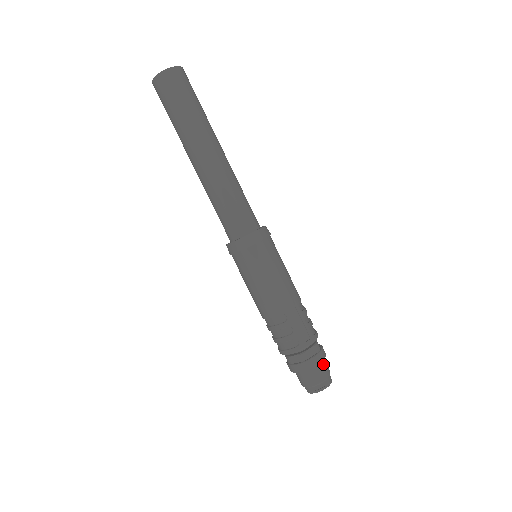
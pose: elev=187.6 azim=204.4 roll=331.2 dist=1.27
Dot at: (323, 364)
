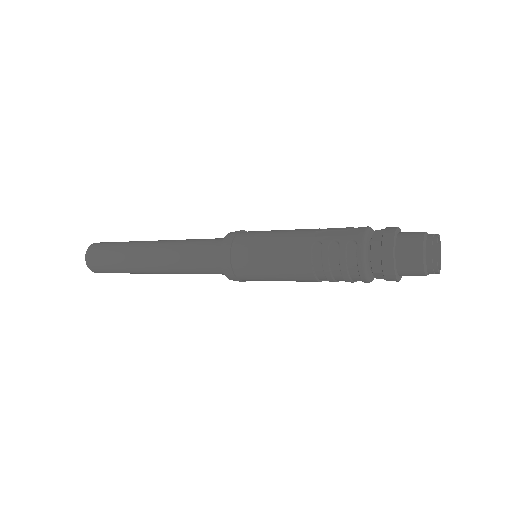
Dot at: (405, 233)
